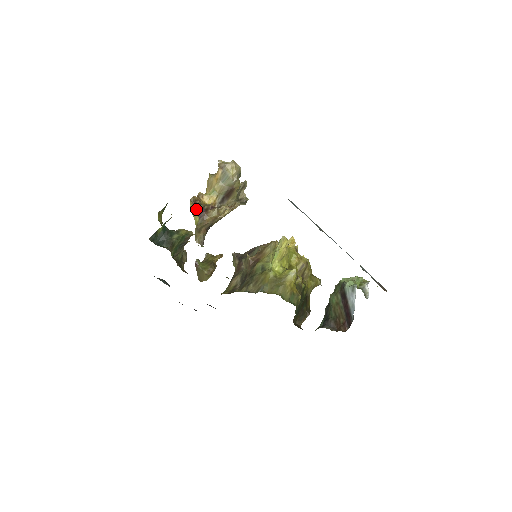
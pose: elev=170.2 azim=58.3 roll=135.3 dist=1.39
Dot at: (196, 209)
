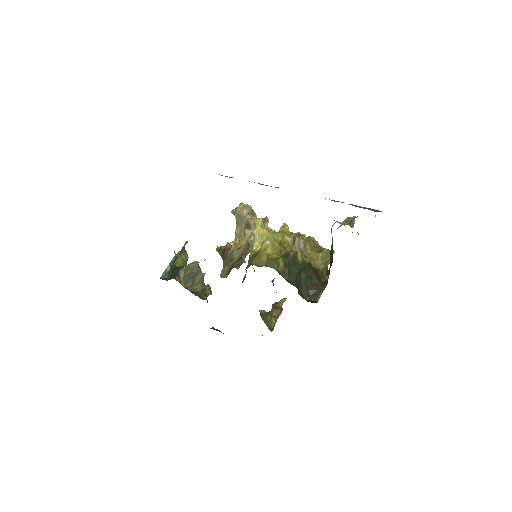
Dot at: (221, 254)
